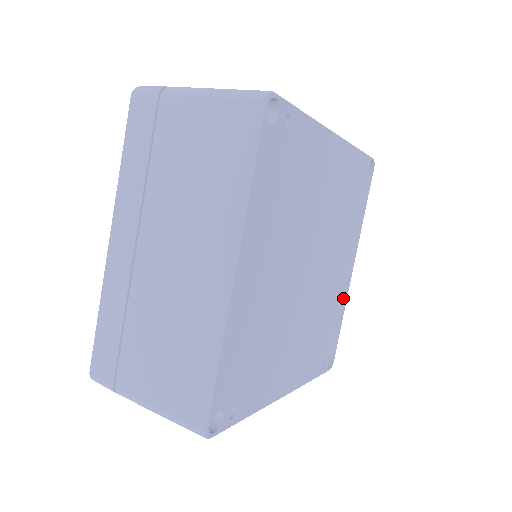
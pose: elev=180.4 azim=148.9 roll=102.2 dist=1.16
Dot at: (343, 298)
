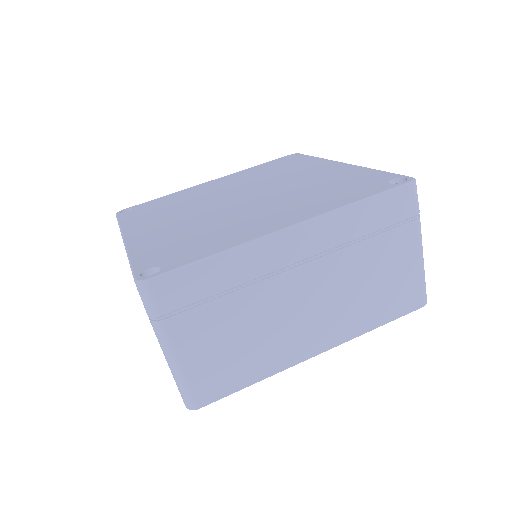
Dot at: occluded
